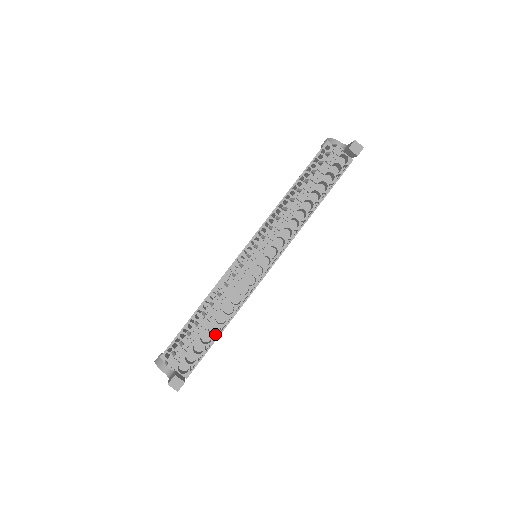
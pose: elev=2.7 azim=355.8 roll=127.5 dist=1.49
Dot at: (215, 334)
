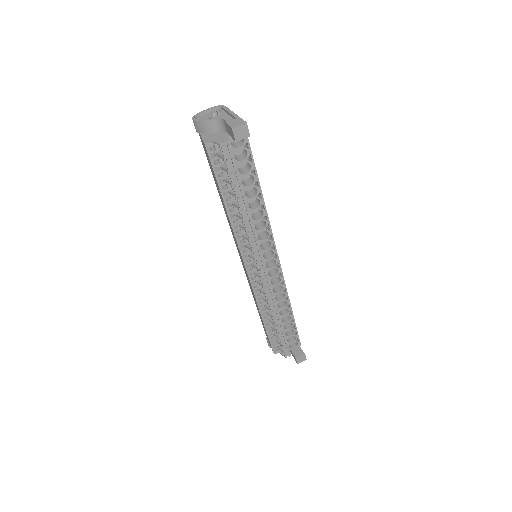
Dot at: (290, 319)
